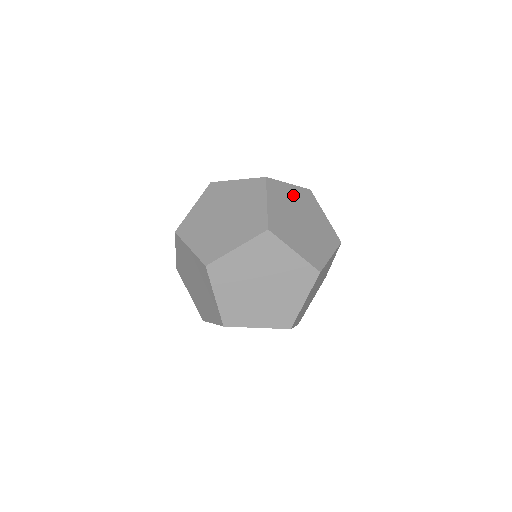
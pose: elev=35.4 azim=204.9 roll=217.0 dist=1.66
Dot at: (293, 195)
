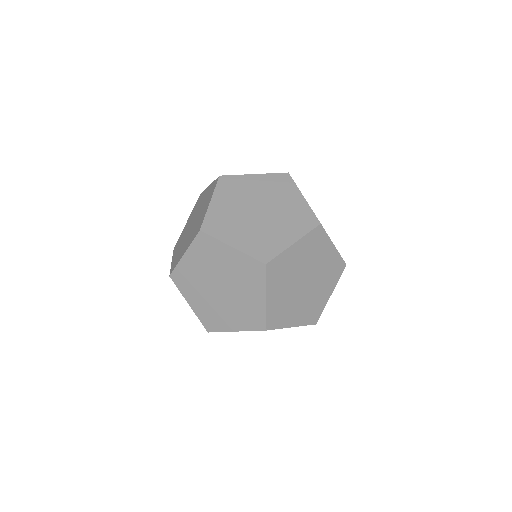
Dot at: occluded
